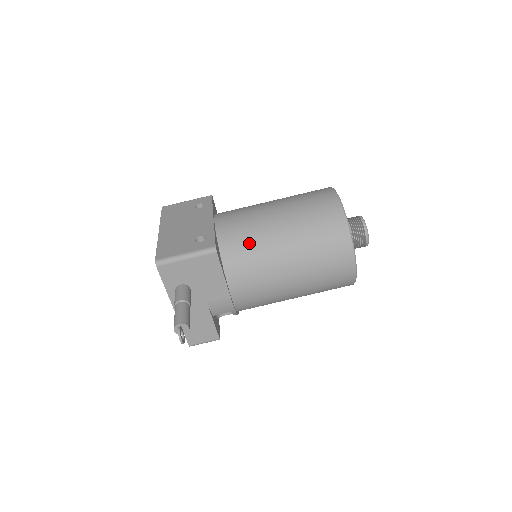
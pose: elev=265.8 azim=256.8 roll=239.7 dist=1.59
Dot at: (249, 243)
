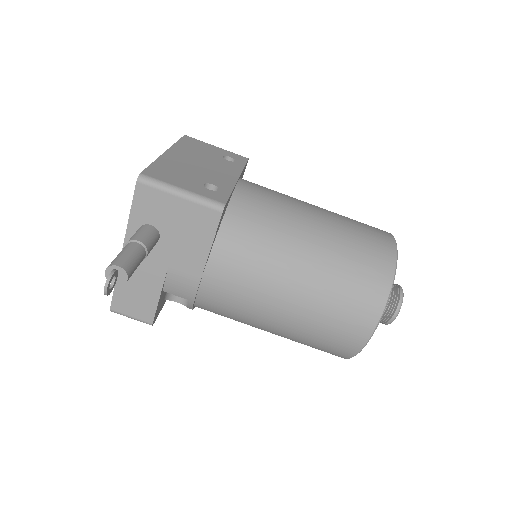
Dot at: (264, 230)
